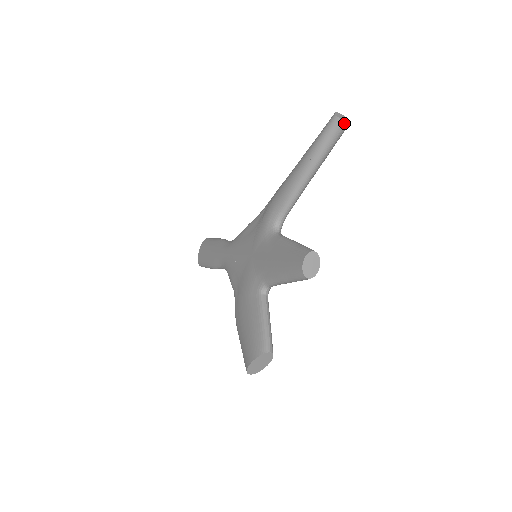
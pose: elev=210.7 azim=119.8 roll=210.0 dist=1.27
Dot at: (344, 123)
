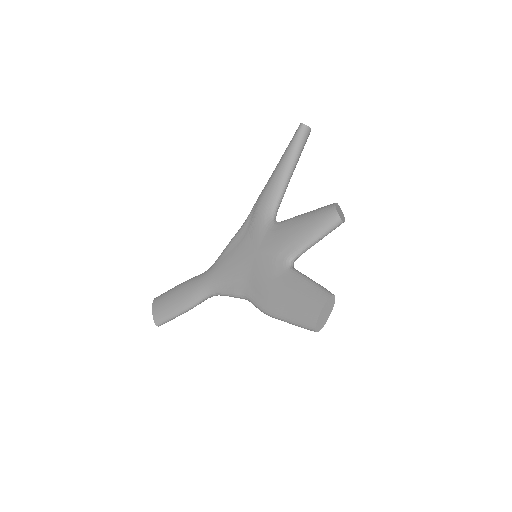
Dot at: (309, 129)
